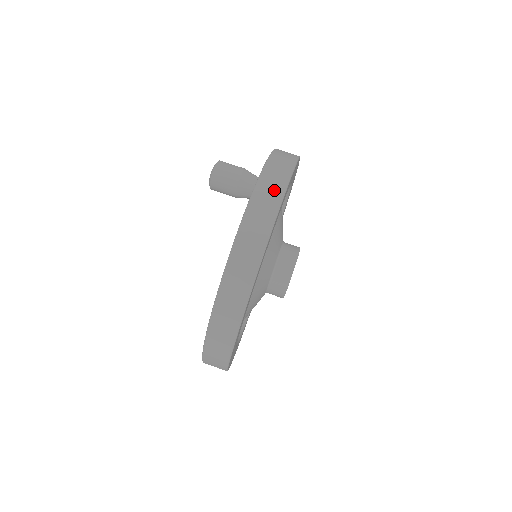
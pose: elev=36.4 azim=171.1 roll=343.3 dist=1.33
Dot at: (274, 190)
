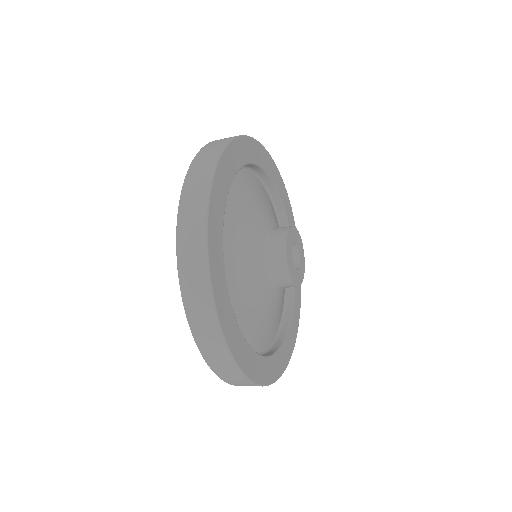
Dot at: (208, 160)
